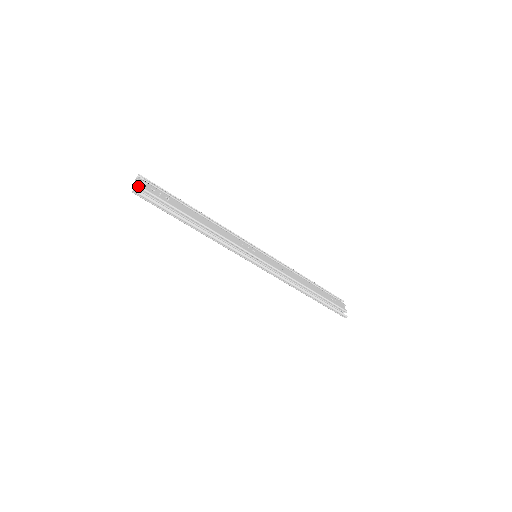
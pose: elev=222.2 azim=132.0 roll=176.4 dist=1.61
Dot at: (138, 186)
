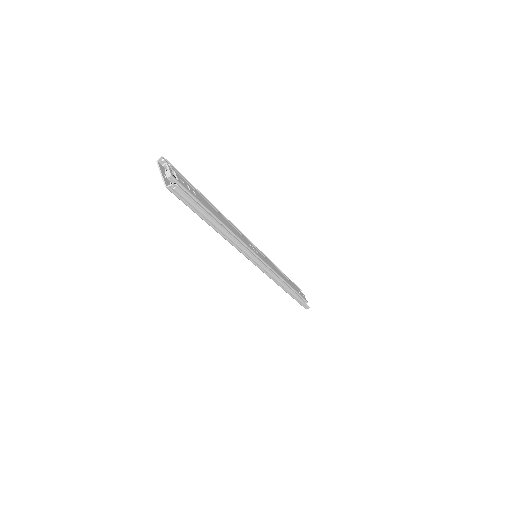
Dot at: (172, 177)
